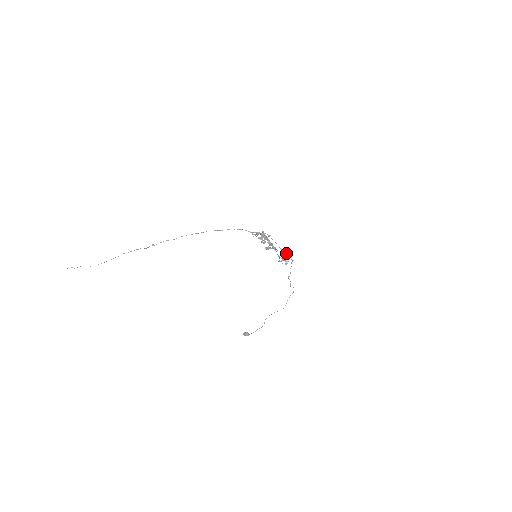
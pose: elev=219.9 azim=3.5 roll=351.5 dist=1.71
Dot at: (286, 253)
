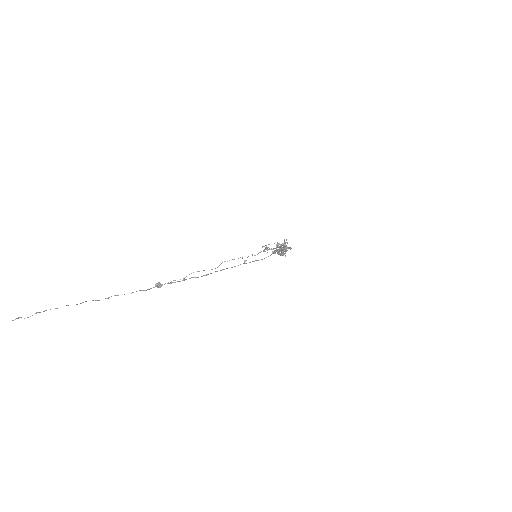
Dot at: (279, 250)
